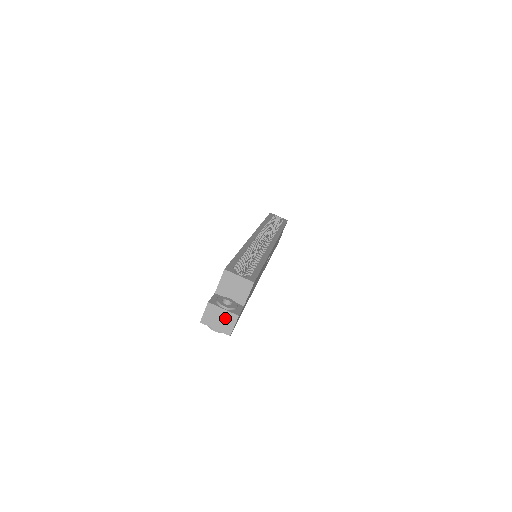
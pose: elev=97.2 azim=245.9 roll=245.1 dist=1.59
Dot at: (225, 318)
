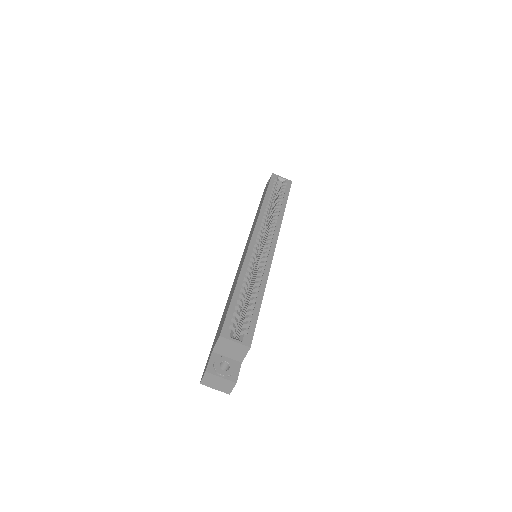
Dot at: (223, 383)
